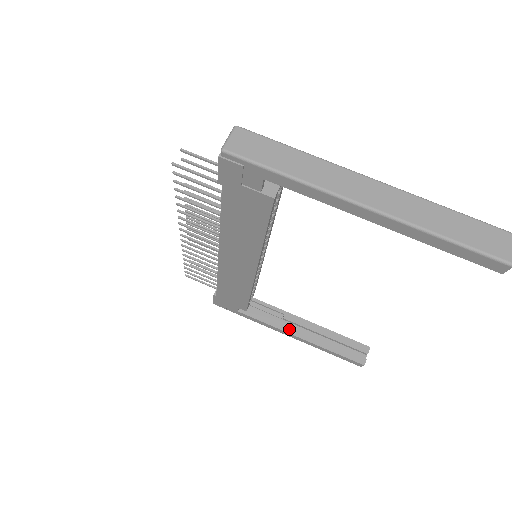
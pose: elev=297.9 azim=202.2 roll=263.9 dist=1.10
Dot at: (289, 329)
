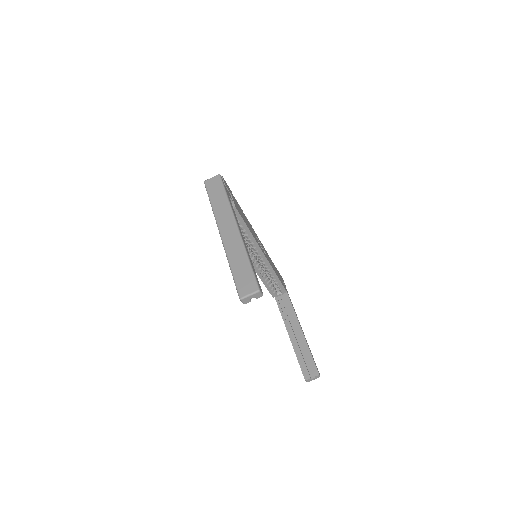
Dot at: (288, 326)
